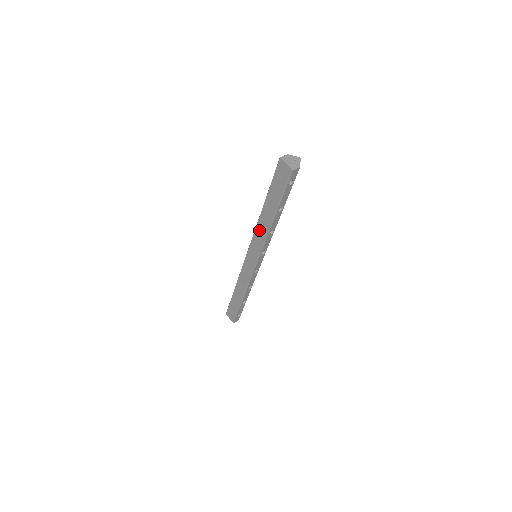
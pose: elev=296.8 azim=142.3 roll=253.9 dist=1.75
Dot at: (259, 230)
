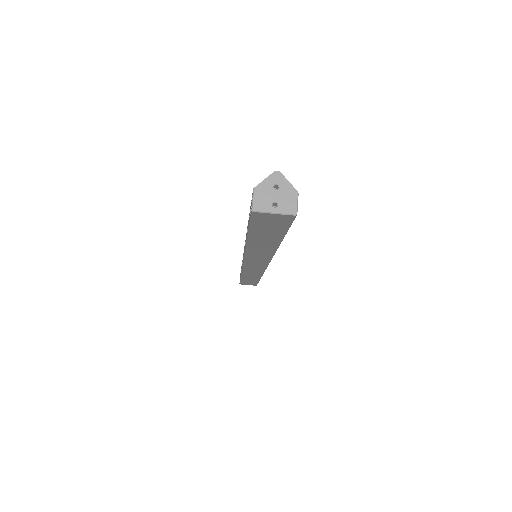
Dot at: (254, 254)
